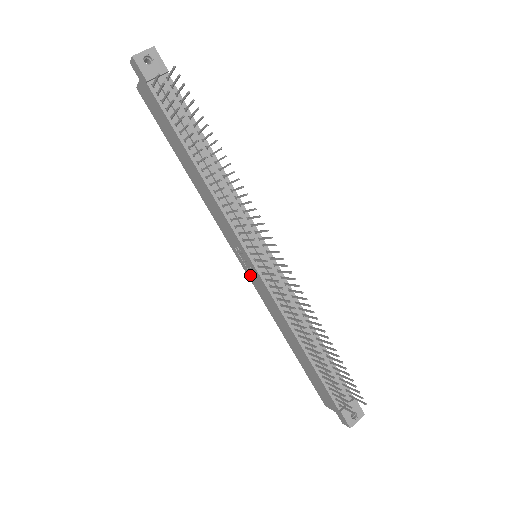
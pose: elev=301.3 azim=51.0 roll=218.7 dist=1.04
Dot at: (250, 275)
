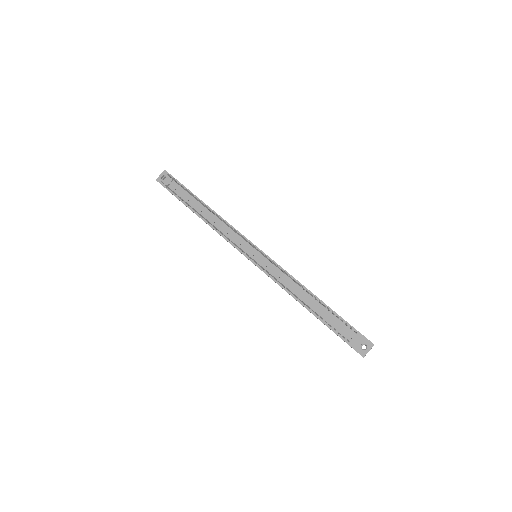
Dot at: occluded
